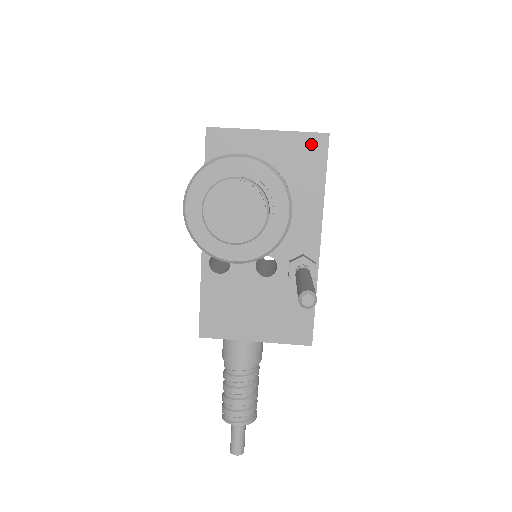
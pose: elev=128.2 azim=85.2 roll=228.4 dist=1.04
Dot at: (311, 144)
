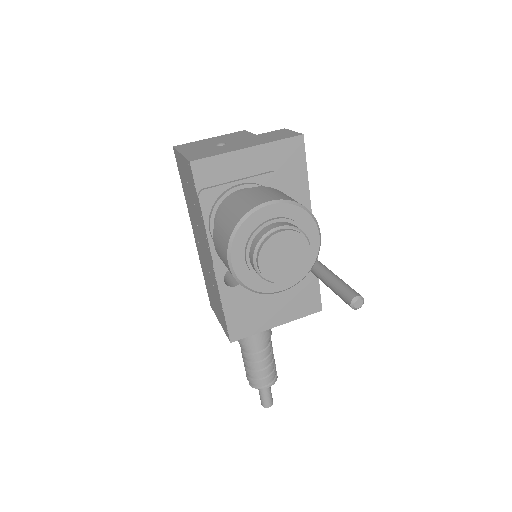
Dot at: (290, 149)
